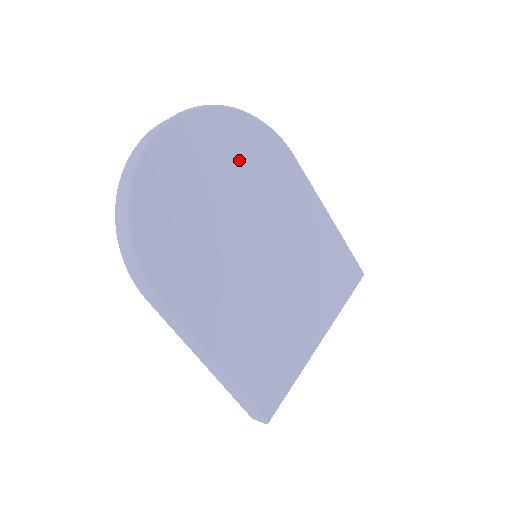
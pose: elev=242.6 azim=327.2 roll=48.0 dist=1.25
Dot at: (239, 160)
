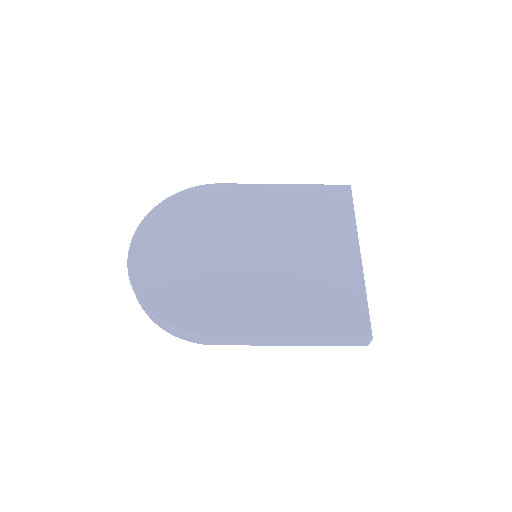
Dot at: (188, 223)
